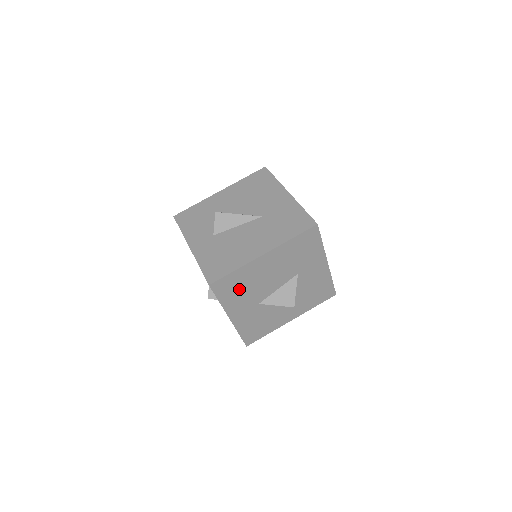
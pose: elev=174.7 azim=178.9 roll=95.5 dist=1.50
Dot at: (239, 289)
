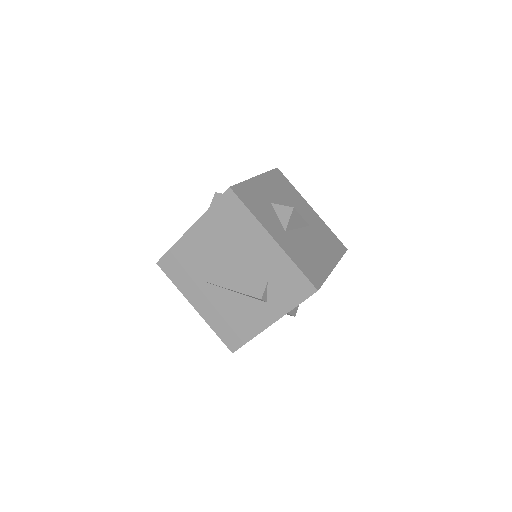
Dot at: occluded
